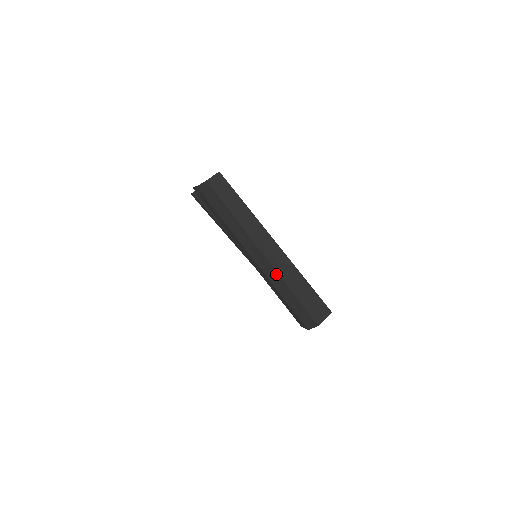
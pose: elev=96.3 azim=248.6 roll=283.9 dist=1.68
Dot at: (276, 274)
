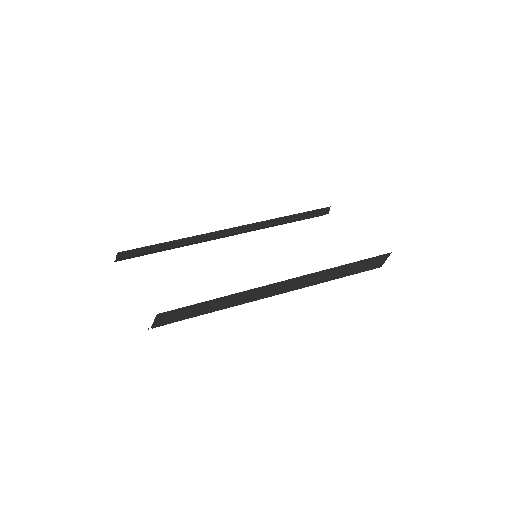
Dot at: (308, 286)
